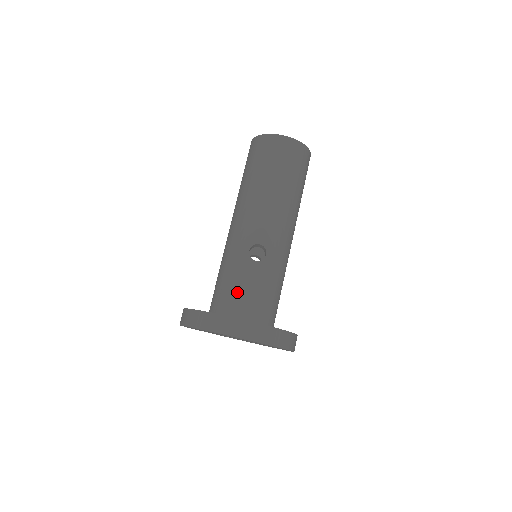
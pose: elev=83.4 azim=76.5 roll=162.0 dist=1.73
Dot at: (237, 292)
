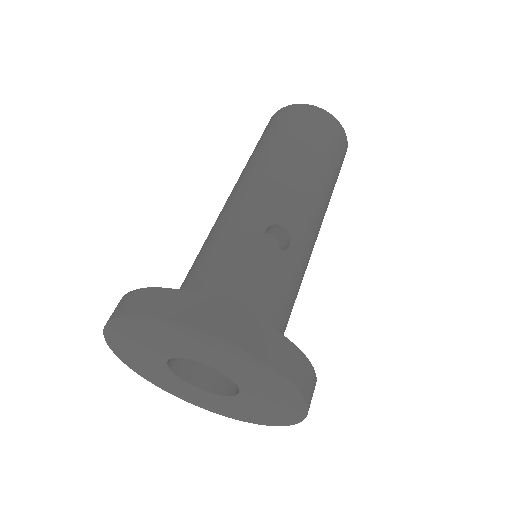
Dot at: (237, 285)
